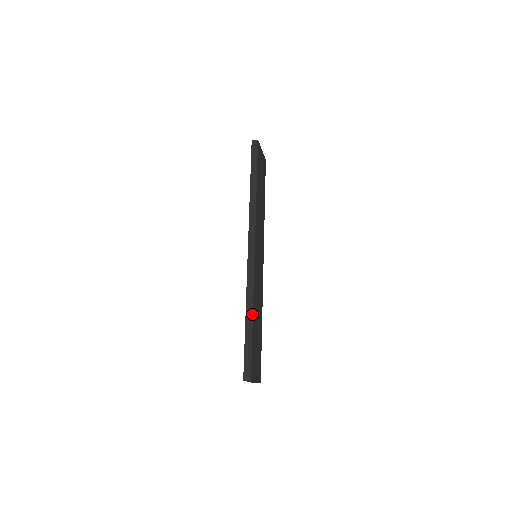
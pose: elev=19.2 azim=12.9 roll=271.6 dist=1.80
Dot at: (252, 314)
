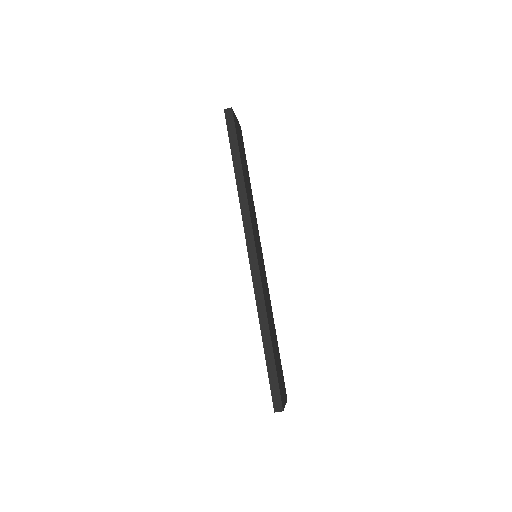
Dot at: (269, 333)
